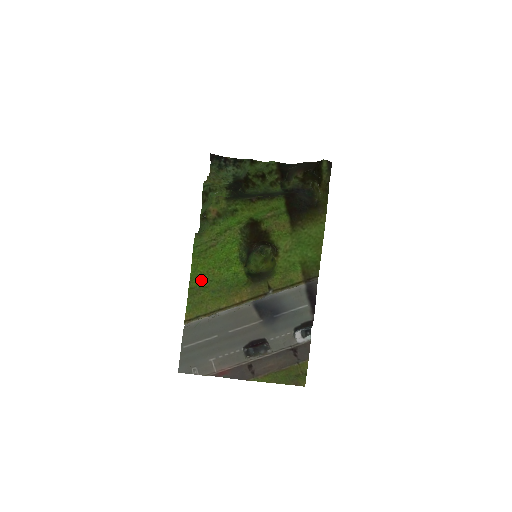
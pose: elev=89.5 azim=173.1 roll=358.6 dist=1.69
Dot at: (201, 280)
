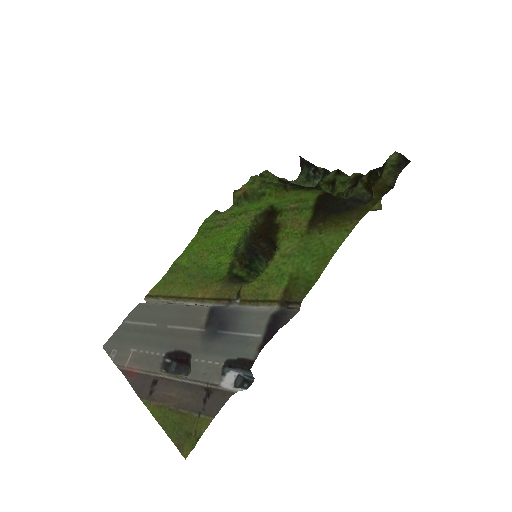
Dot at: (188, 259)
